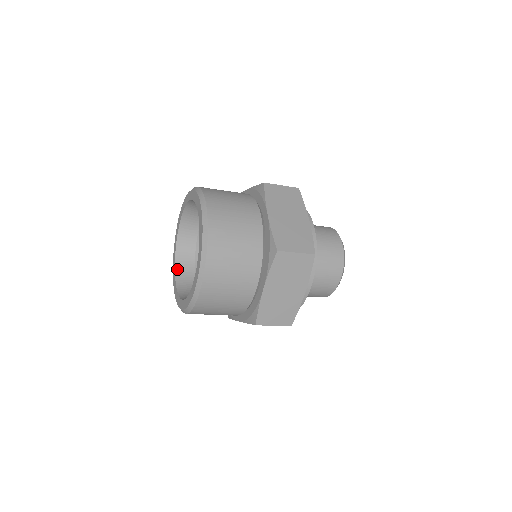
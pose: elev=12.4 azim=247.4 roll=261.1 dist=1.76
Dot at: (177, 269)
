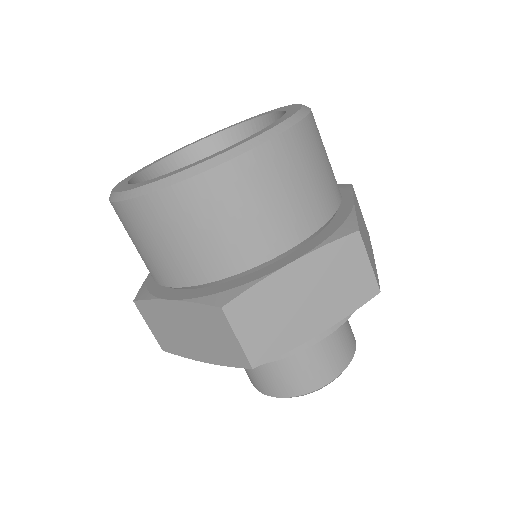
Dot at: (143, 175)
